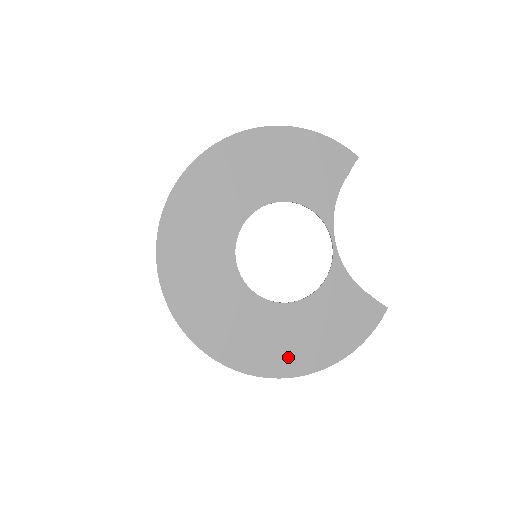
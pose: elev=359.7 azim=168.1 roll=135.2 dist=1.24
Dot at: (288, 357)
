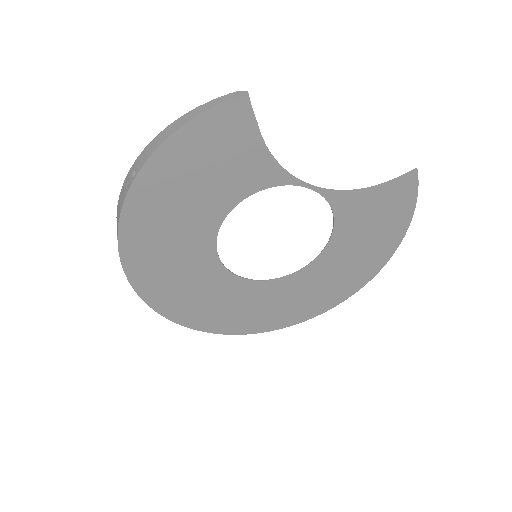
Dot at: (355, 276)
